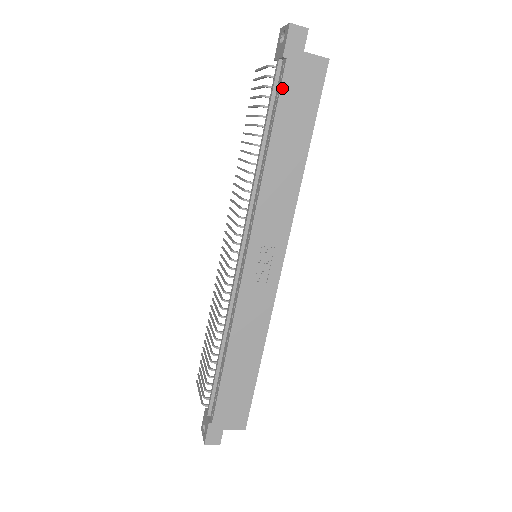
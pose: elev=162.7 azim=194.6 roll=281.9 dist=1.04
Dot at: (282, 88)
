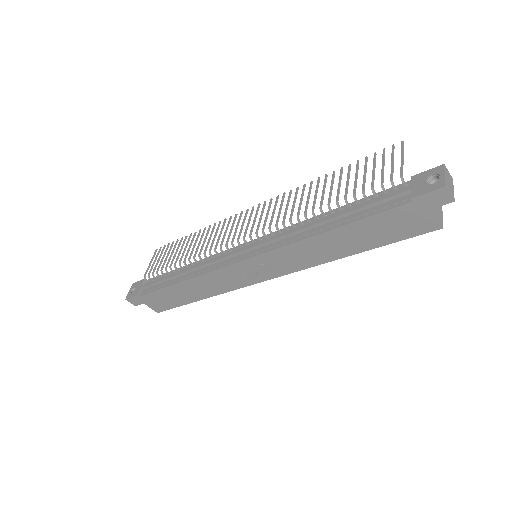
Dot at: (385, 212)
